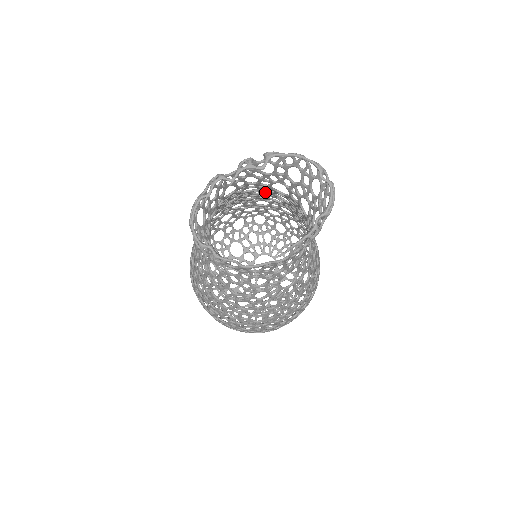
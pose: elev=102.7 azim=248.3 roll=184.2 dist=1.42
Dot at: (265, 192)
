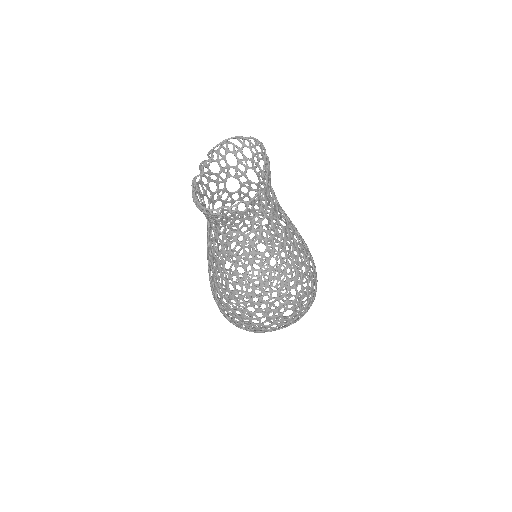
Dot at: (226, 210)
